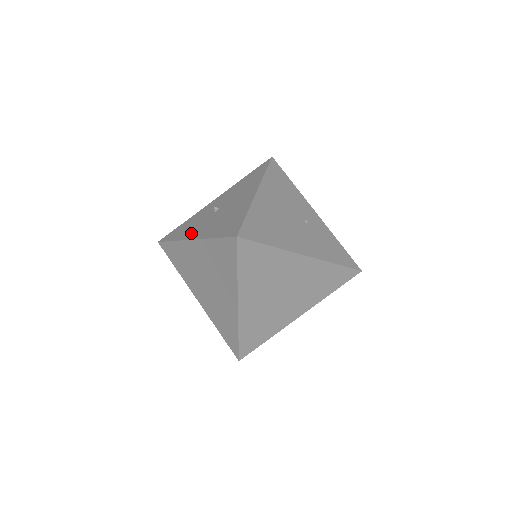
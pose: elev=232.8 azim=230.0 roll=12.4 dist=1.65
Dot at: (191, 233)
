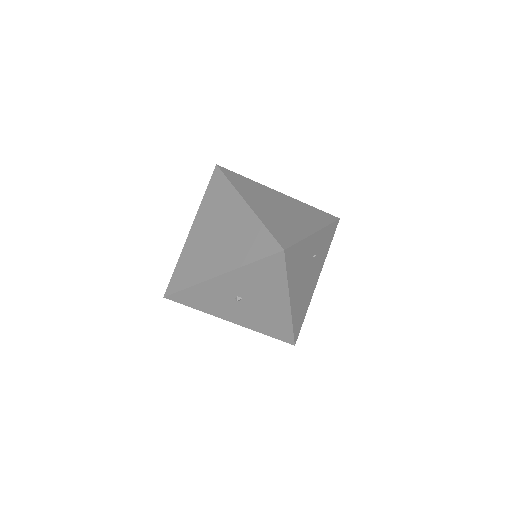
Dot at: (223, 314)
